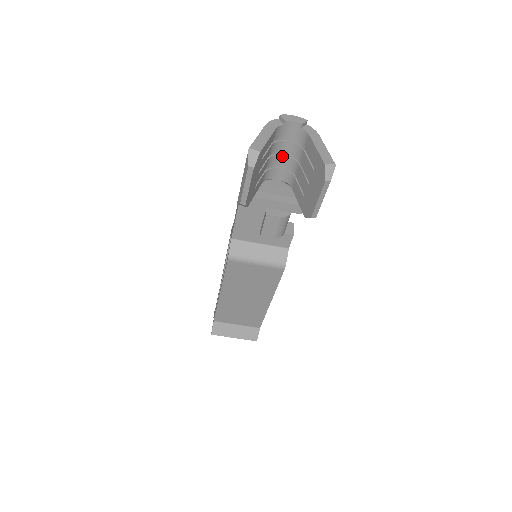
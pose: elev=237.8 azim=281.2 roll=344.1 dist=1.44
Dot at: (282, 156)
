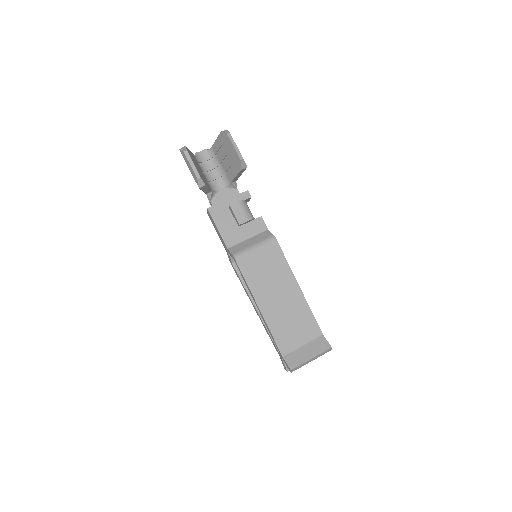
Dot at: (212, 174)
